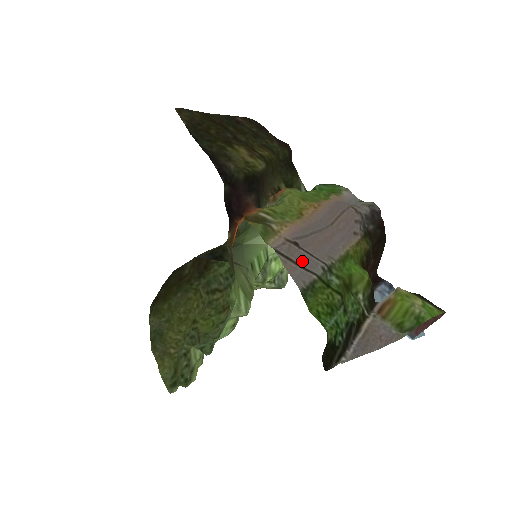
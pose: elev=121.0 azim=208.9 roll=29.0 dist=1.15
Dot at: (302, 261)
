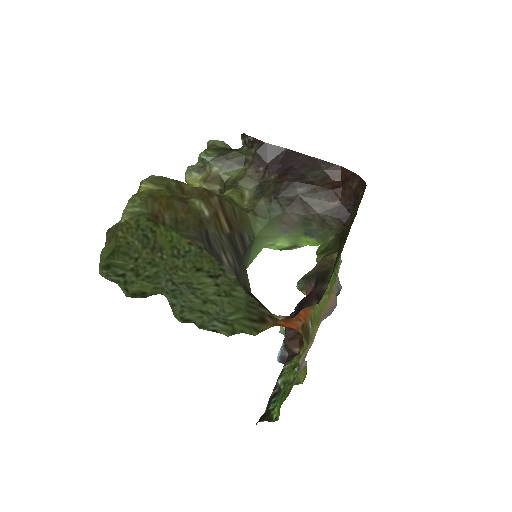
Dot at: occluded
